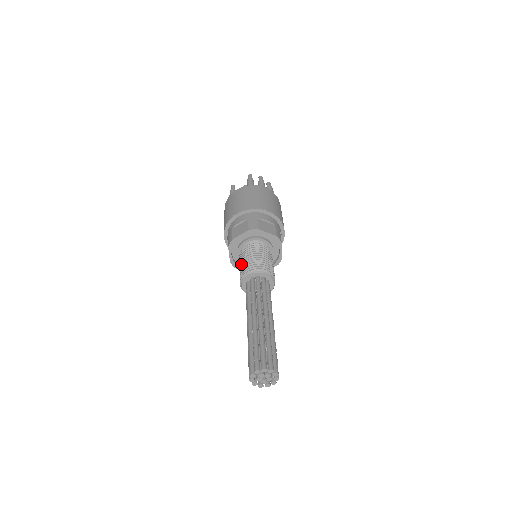
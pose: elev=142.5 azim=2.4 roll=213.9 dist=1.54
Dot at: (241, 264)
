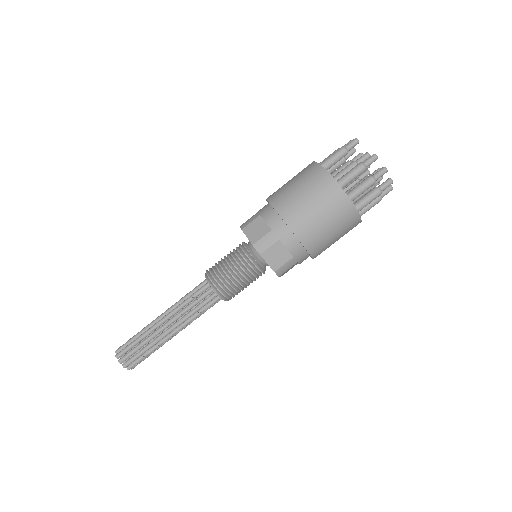
Dot at: (224, 258)
